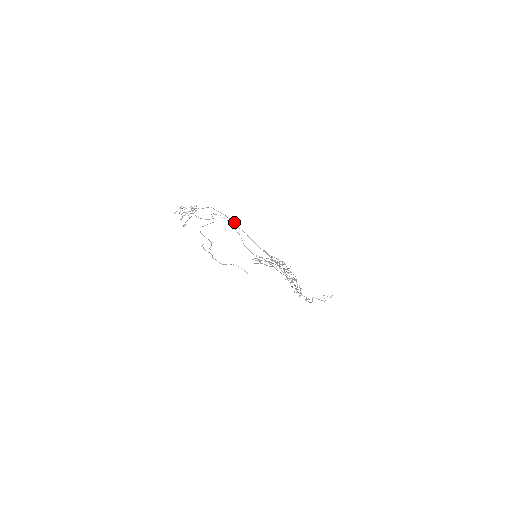
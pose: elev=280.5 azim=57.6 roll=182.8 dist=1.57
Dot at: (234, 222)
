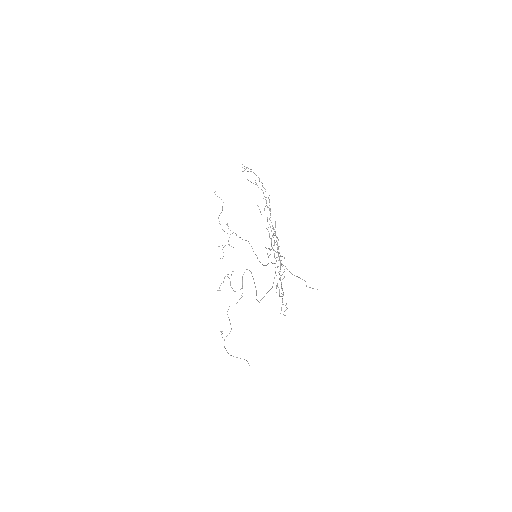
Dot at: occluded
